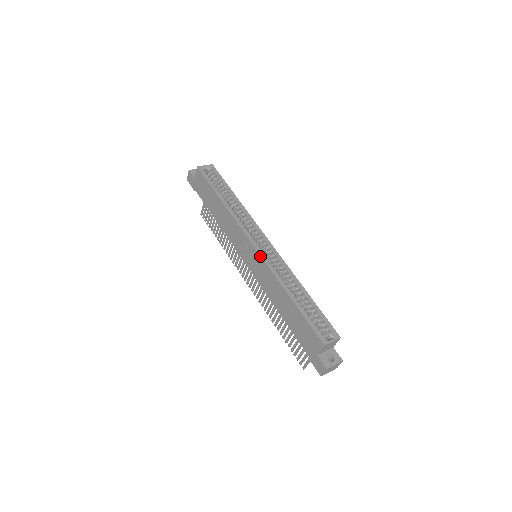
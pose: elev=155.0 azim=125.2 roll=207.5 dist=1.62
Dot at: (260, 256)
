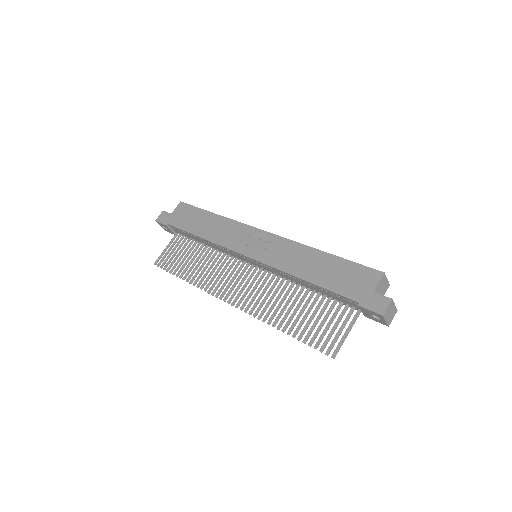
Dot at: (276, 235)
